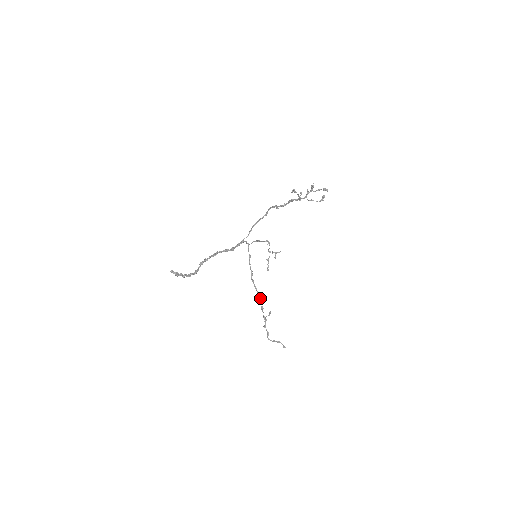
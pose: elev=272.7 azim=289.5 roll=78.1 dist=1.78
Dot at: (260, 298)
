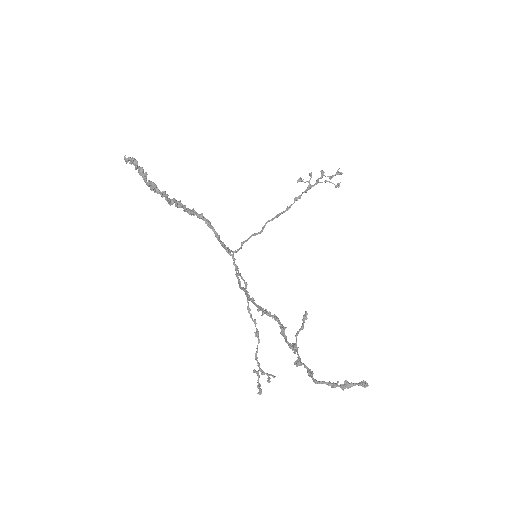
Dot at: (274, 314)
